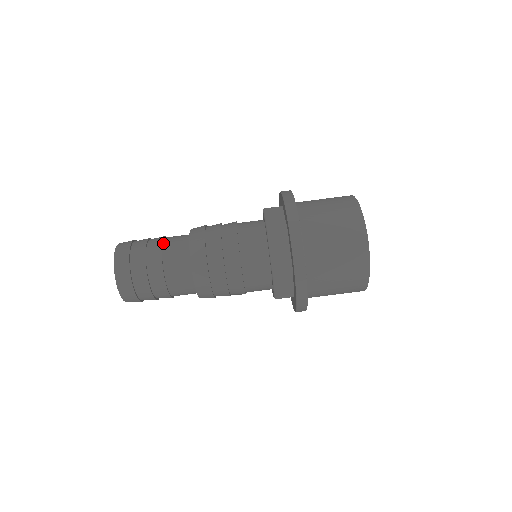
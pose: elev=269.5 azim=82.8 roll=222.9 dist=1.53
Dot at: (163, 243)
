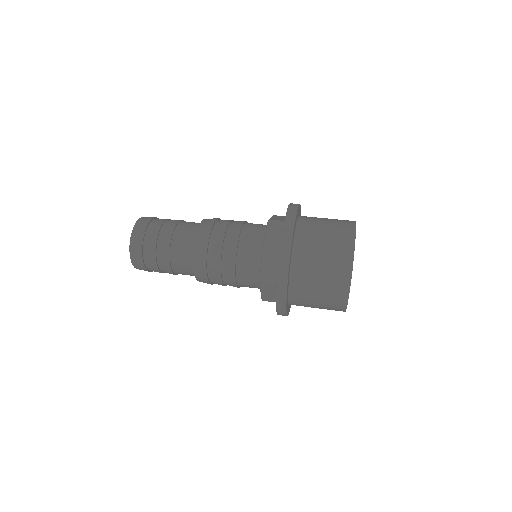
Dot at: occluded
